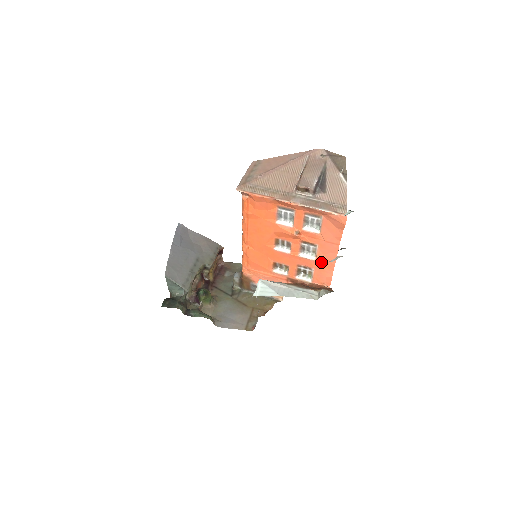
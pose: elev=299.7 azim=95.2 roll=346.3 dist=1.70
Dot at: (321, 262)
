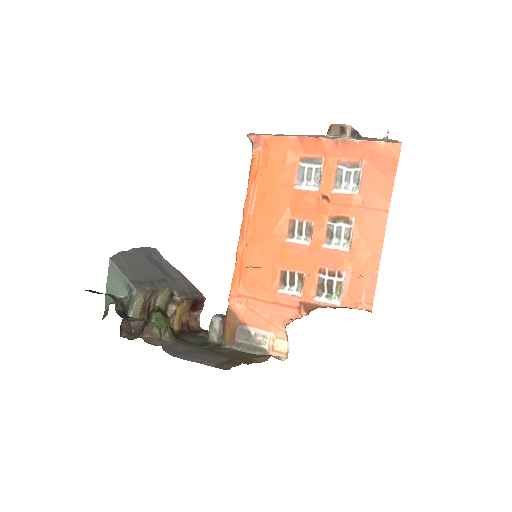
Dot at: (358, 254)
